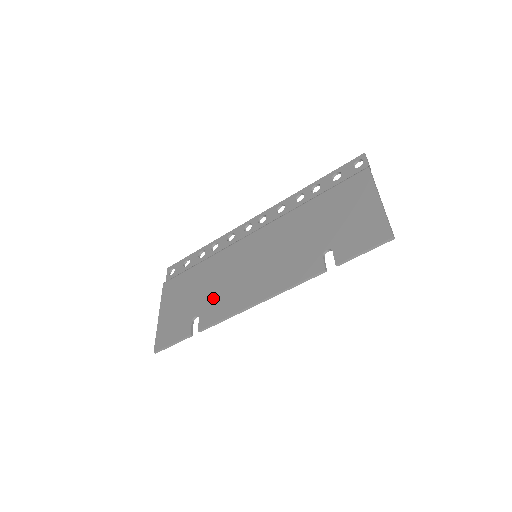
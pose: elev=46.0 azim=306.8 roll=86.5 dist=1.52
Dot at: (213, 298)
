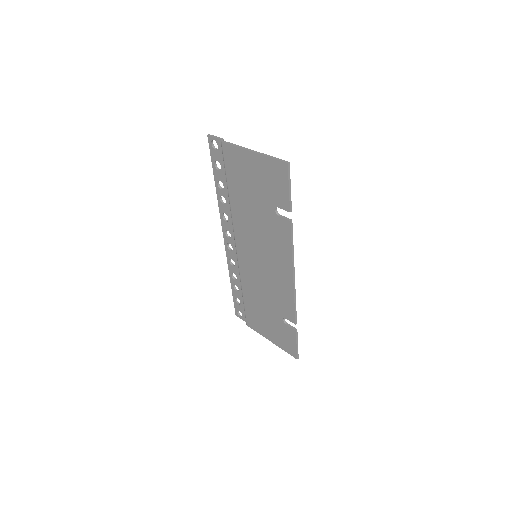
Dot at: (275, 302)
